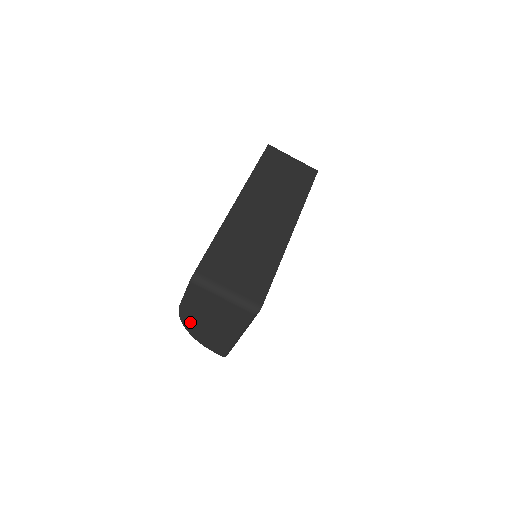
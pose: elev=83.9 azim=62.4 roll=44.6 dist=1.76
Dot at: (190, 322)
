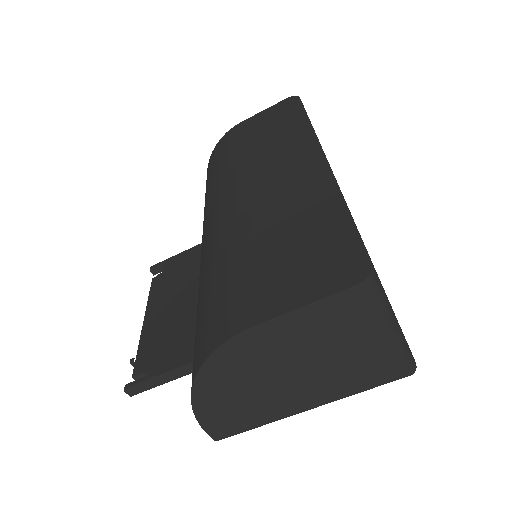
Dot at: (230, 365)
